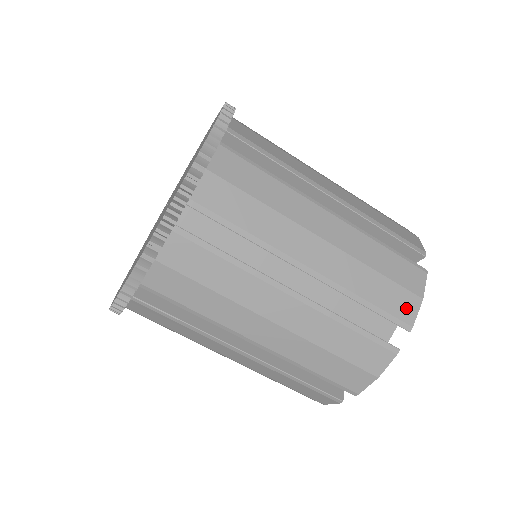
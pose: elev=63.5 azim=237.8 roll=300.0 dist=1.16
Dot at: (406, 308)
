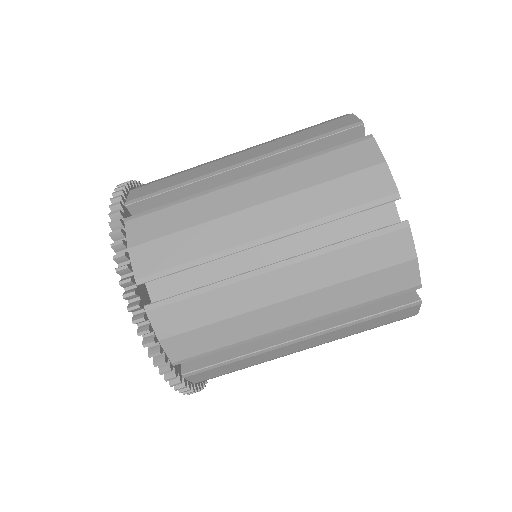
Dot at: (344, 122)
